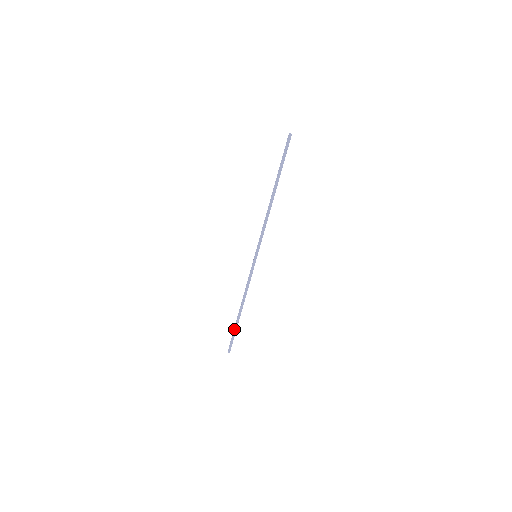
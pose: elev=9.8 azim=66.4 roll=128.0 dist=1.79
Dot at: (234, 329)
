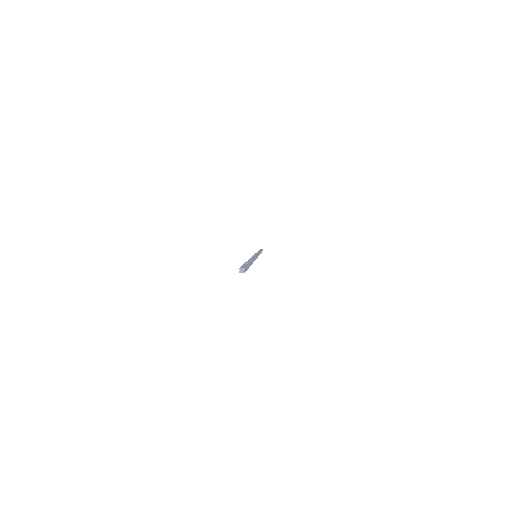
Dot at: occluded
